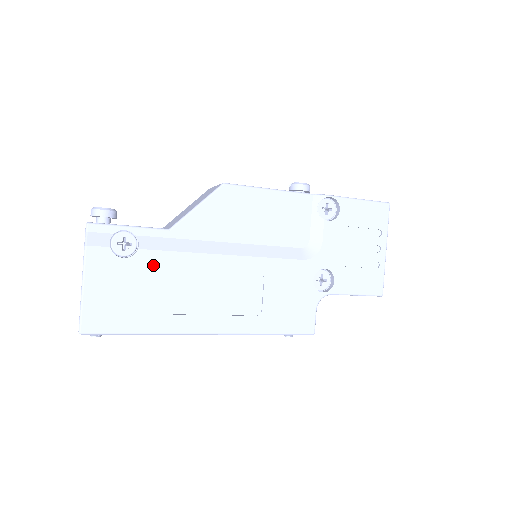
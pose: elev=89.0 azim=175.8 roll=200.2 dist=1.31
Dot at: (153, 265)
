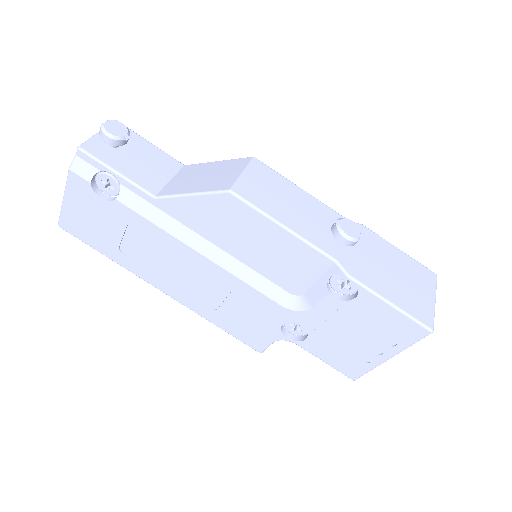
Dot at: (126, 219)
